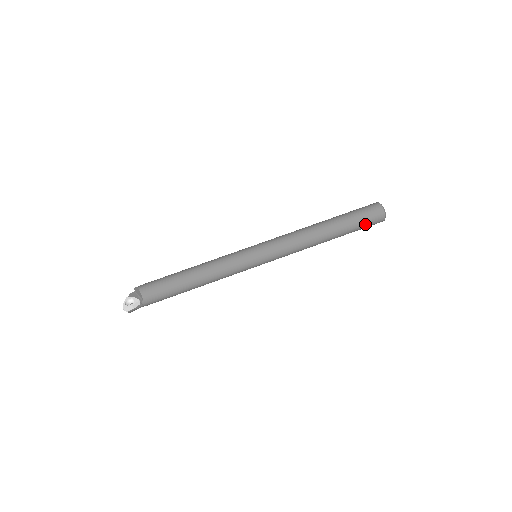
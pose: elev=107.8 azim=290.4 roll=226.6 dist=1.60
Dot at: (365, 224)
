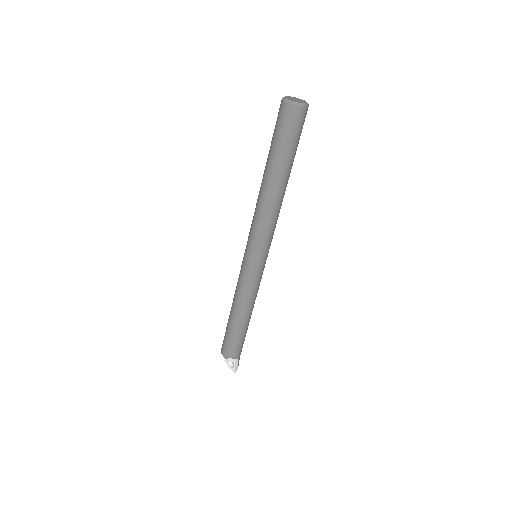
Dot at: (298, 136)
